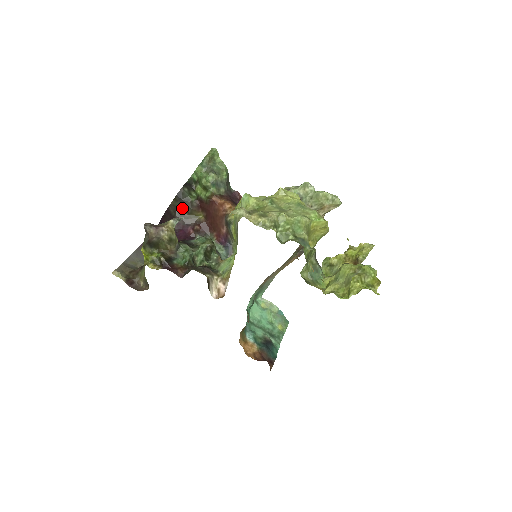
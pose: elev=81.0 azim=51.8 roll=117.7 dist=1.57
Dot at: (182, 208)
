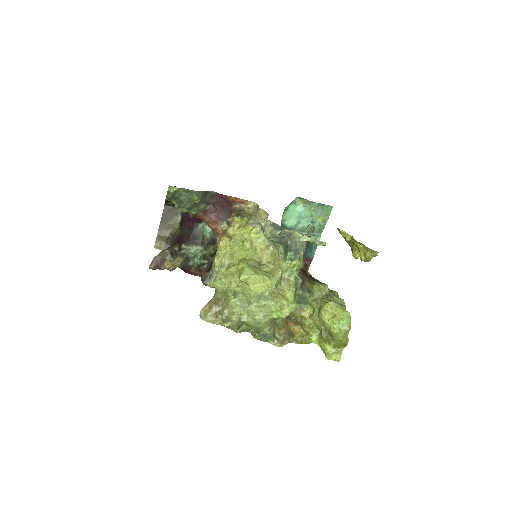
Dot at: occluded
